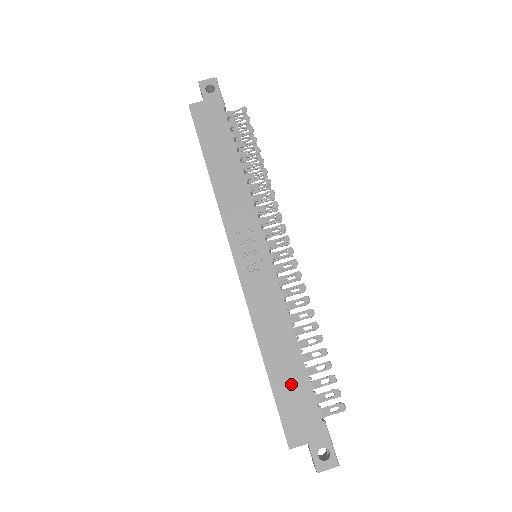
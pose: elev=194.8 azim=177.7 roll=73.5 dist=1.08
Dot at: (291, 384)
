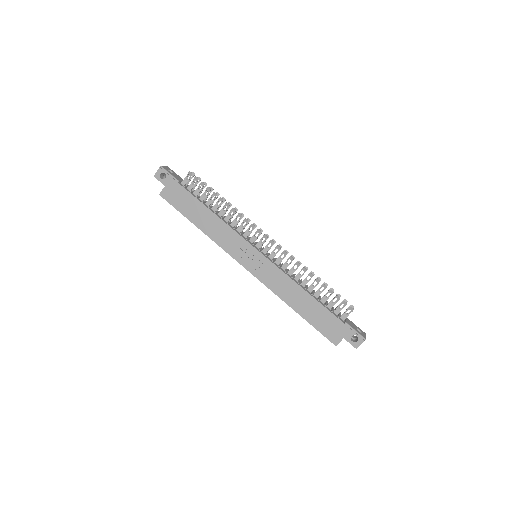
Dot at: (317, 315)
